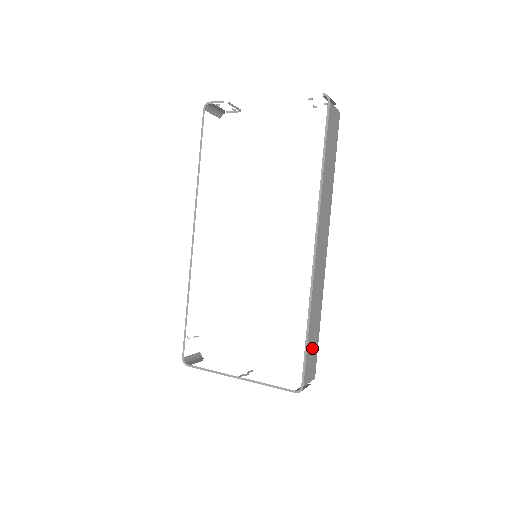
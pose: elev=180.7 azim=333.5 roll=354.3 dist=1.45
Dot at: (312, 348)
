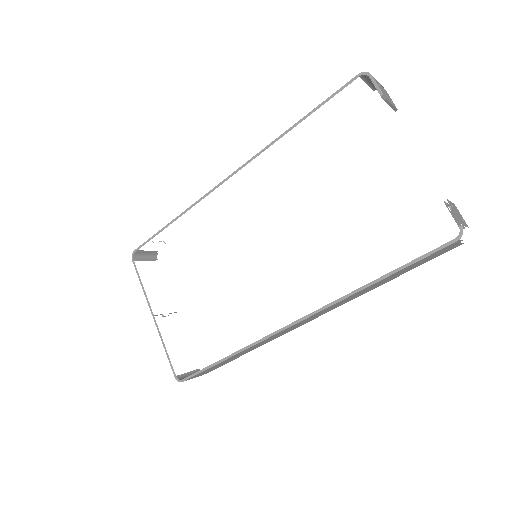
Dot at: (219, 365)
